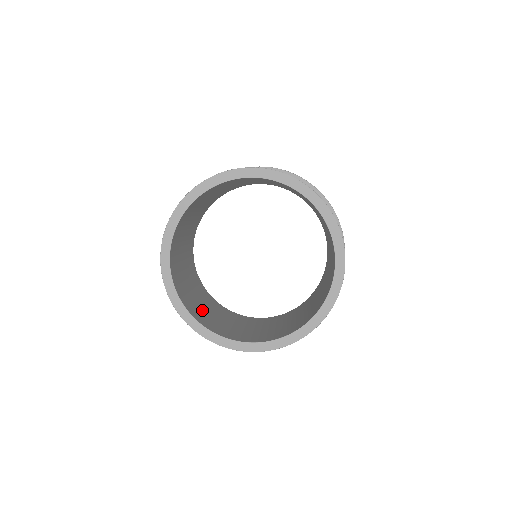
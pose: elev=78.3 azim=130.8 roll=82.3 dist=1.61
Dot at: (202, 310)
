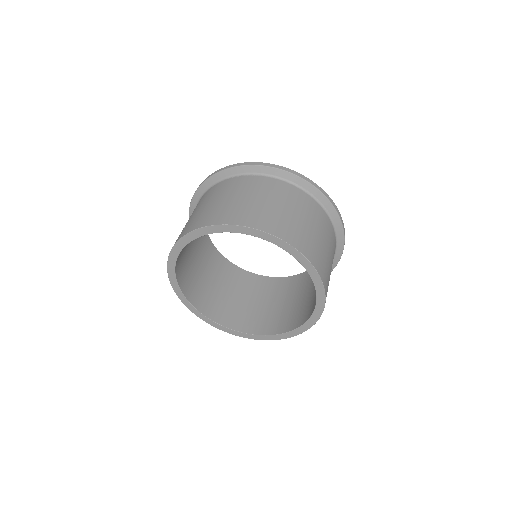
Dot at: (187, 249)
